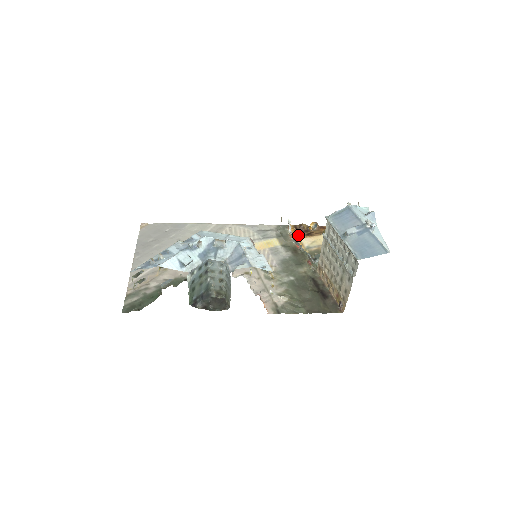
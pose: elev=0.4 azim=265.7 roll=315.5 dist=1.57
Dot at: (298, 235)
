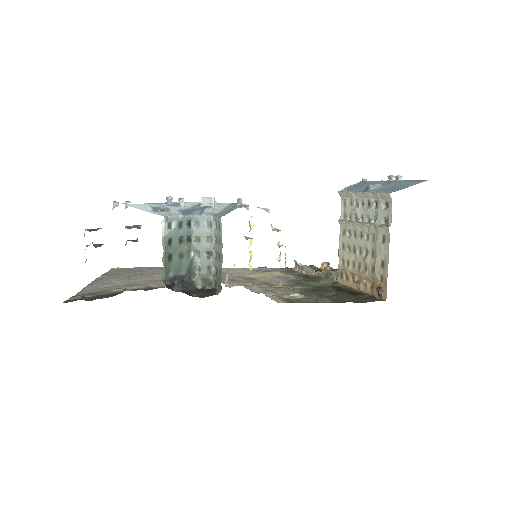
Dot at: occluded
